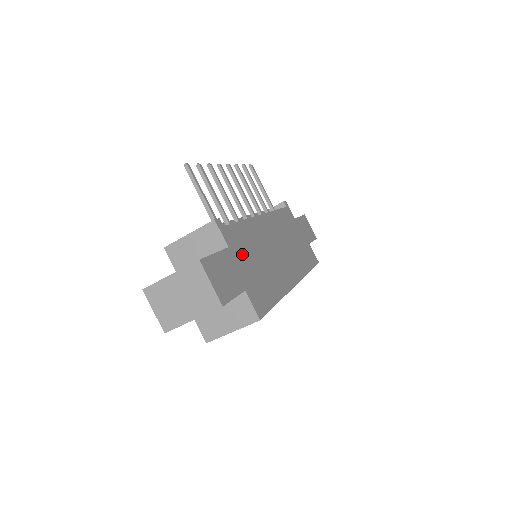
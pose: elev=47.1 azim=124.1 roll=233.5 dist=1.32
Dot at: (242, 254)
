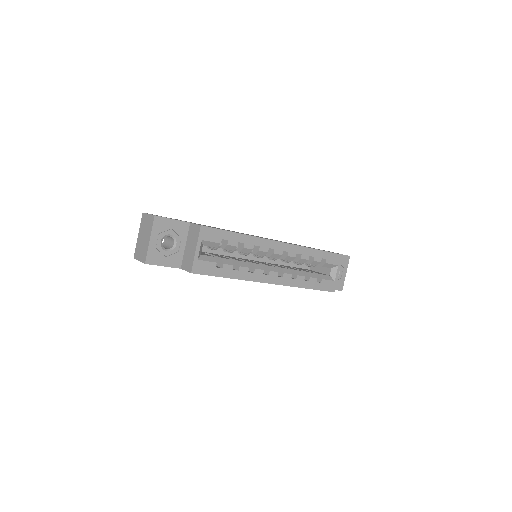
Dot at: occluded
